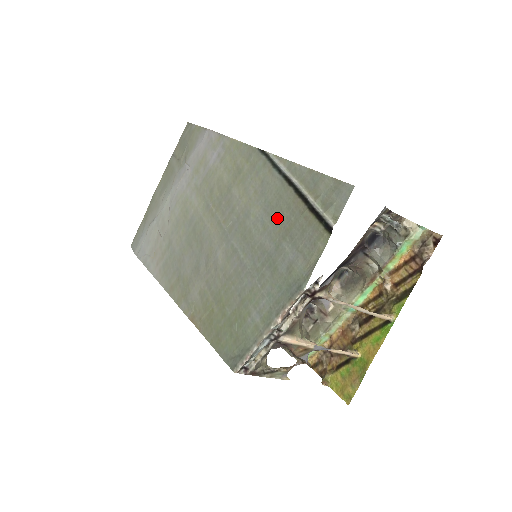
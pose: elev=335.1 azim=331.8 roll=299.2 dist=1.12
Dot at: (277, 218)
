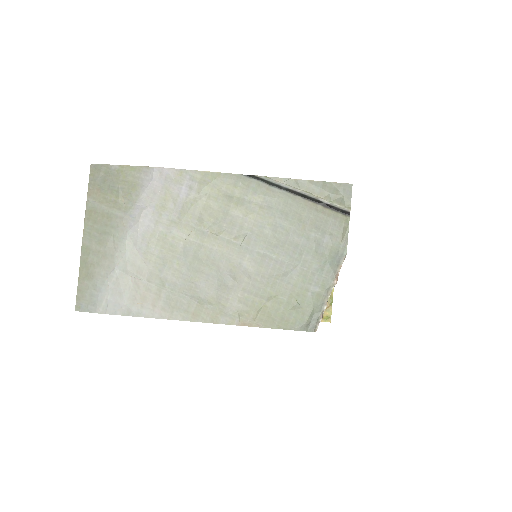
Dot at: (296, 220)
